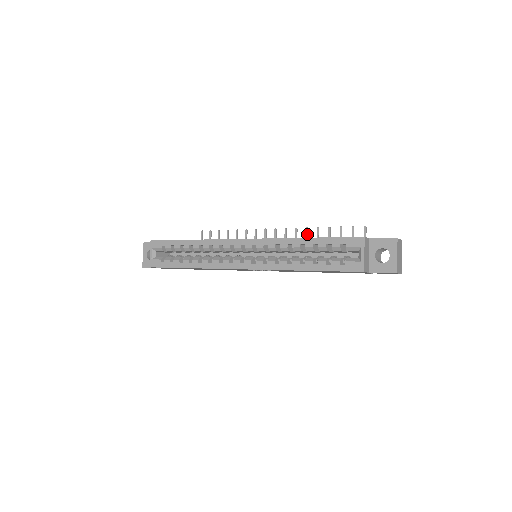
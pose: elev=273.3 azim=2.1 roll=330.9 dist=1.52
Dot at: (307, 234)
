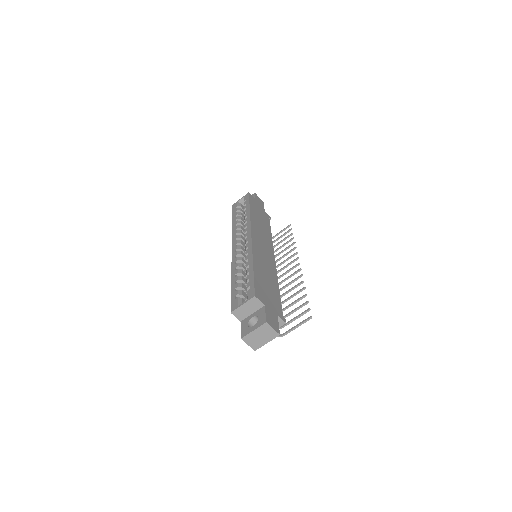
Dot at: (298, 284)
